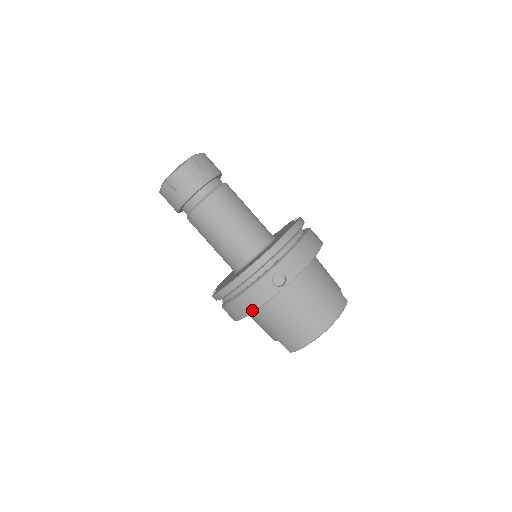
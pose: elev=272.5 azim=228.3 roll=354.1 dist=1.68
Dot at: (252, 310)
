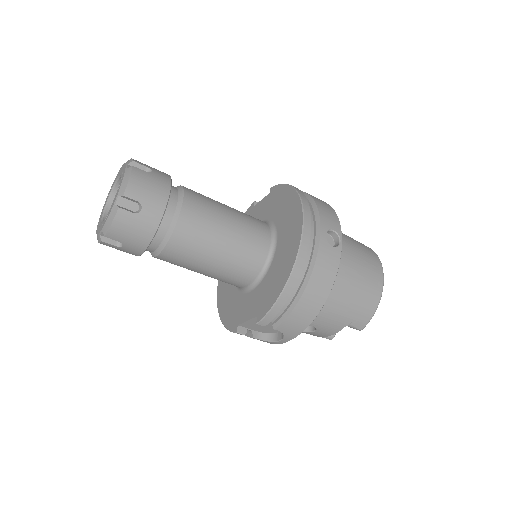
Dot at: (327, 294)
